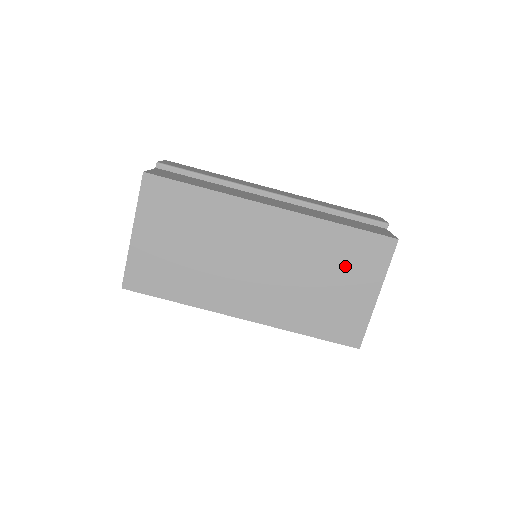
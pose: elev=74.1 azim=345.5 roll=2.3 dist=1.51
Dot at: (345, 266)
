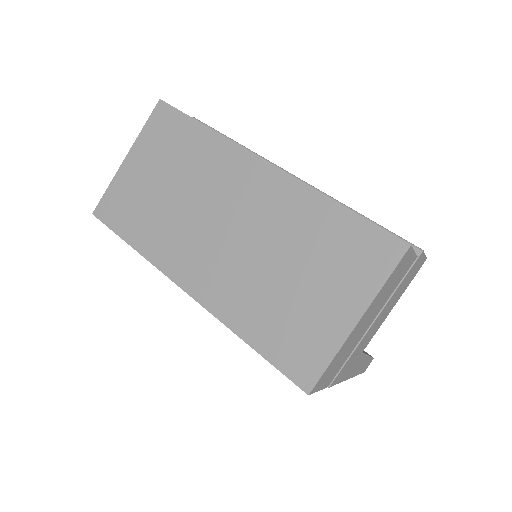
Dot at: (326, 262)
